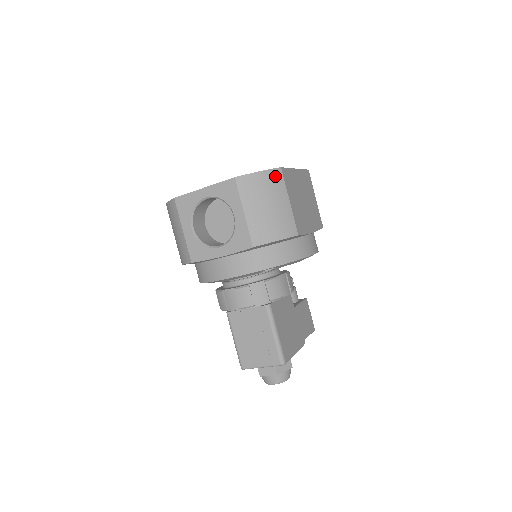
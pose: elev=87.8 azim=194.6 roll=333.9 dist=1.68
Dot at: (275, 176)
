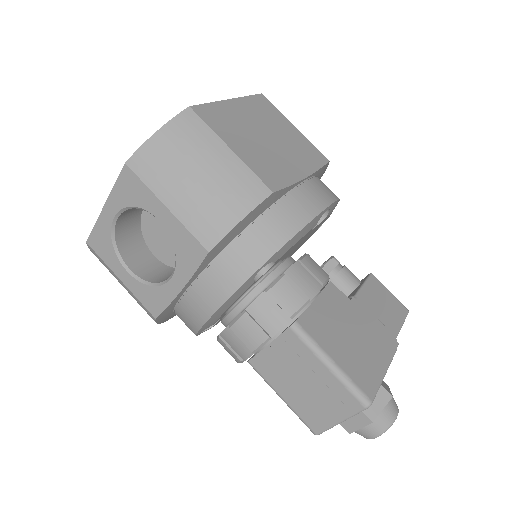
Dot at: (185, 124)
